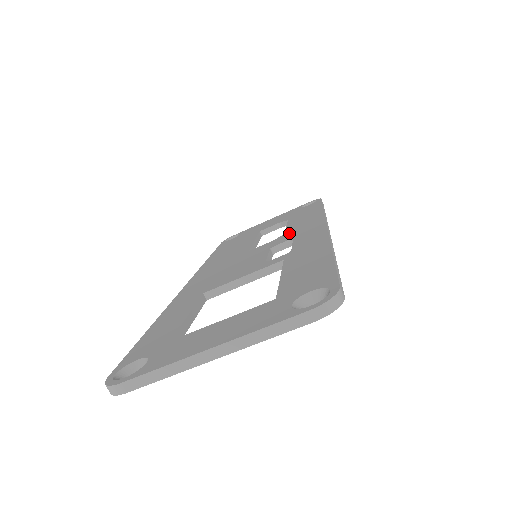
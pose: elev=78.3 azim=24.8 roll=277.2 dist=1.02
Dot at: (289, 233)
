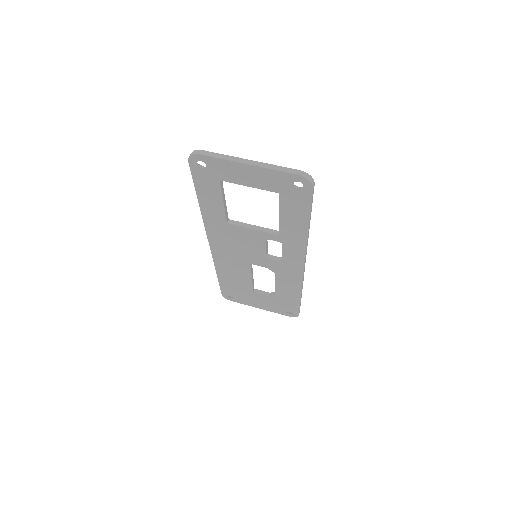
Dot at: occluded
